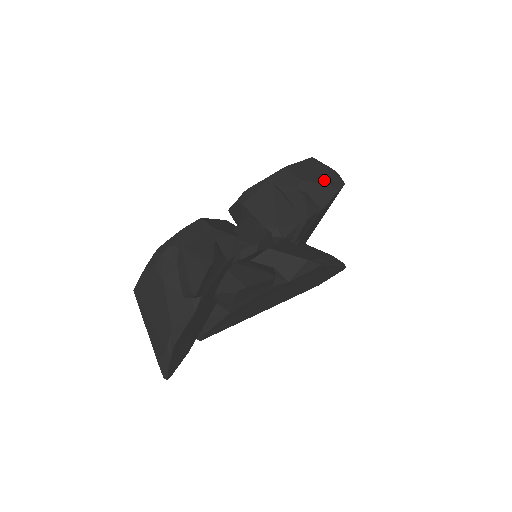
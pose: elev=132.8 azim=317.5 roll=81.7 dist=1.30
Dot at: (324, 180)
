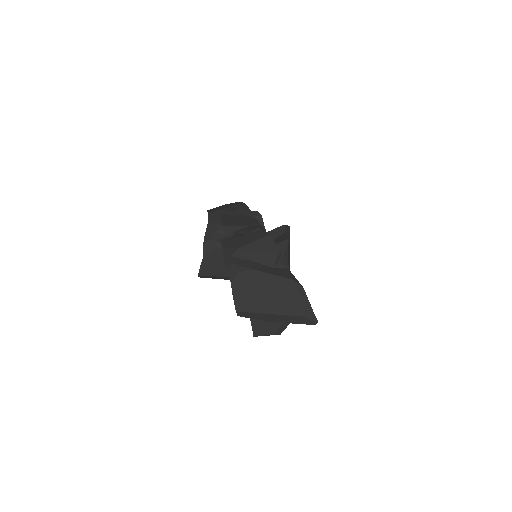
Dot at: (232, 204)
